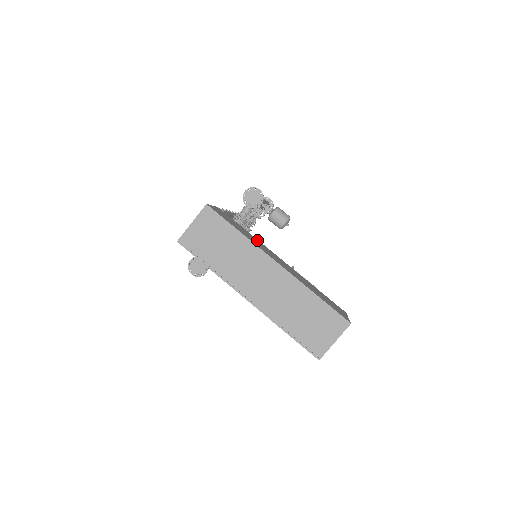
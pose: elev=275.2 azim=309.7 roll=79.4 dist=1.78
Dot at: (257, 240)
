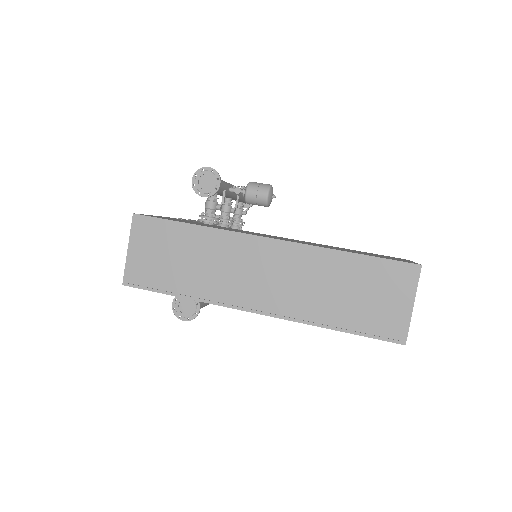
Dot at: (235, 229)
